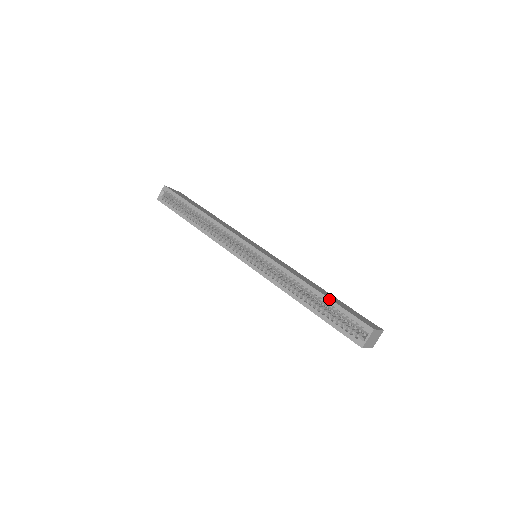
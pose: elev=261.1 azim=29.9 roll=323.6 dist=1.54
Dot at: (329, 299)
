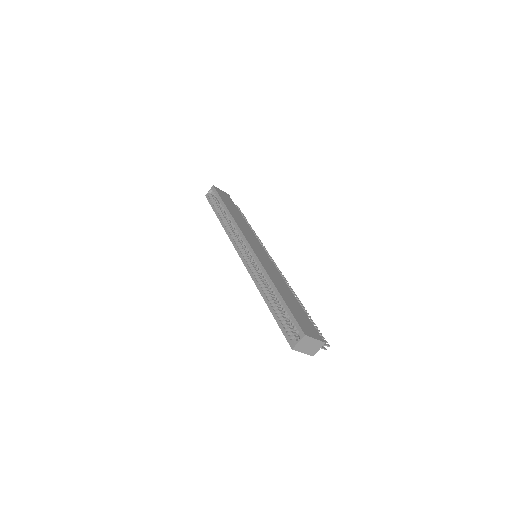
Dot at: (284, 301)
